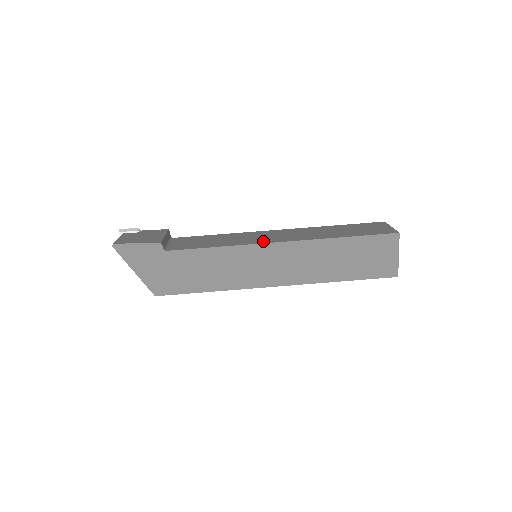
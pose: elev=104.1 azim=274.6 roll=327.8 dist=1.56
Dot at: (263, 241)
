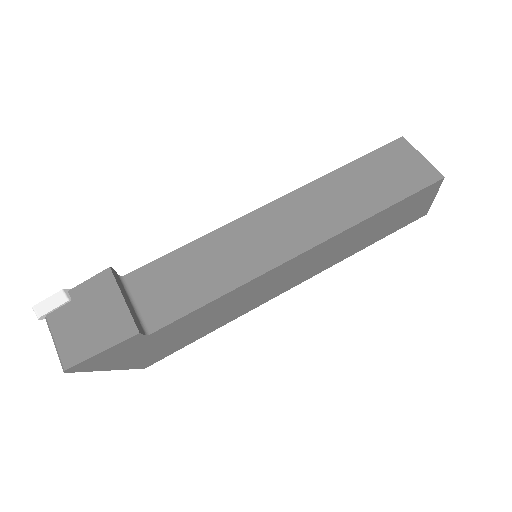
Dot at: (278, 256)
